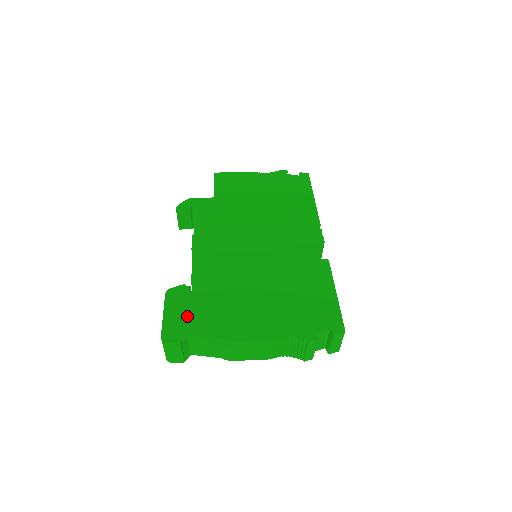
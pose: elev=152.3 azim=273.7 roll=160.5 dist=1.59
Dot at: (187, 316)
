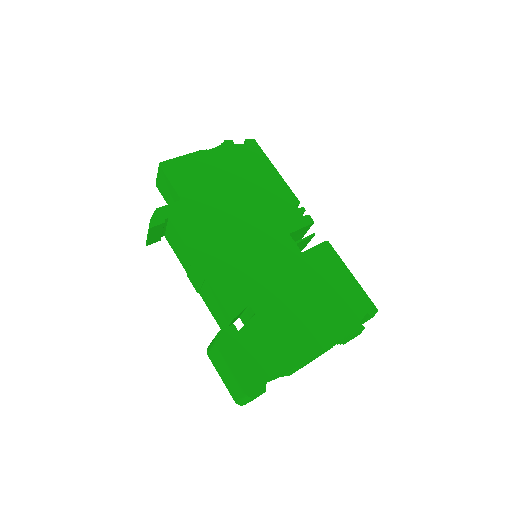
Dot at: (253, 359)
